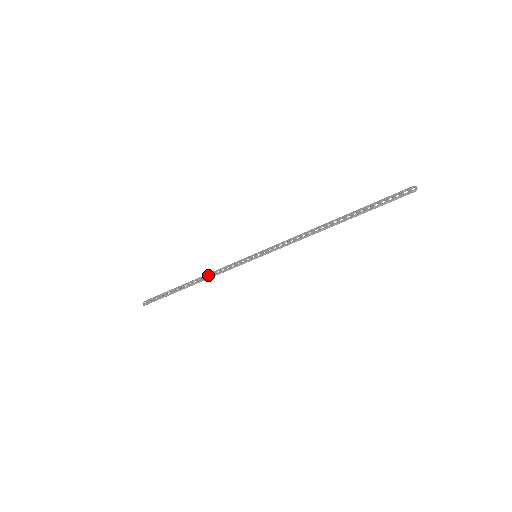
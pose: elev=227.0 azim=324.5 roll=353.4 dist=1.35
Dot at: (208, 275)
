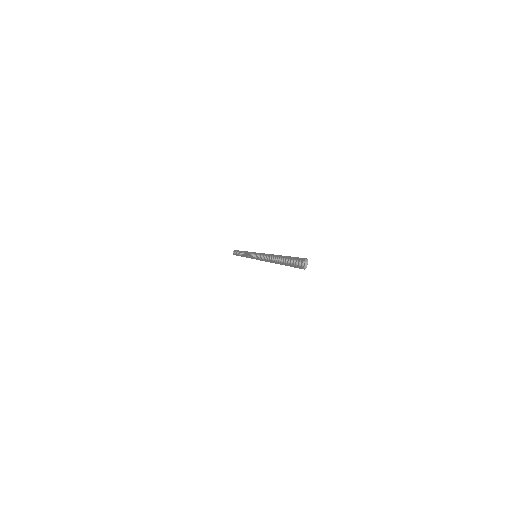
Dot at: occluded
